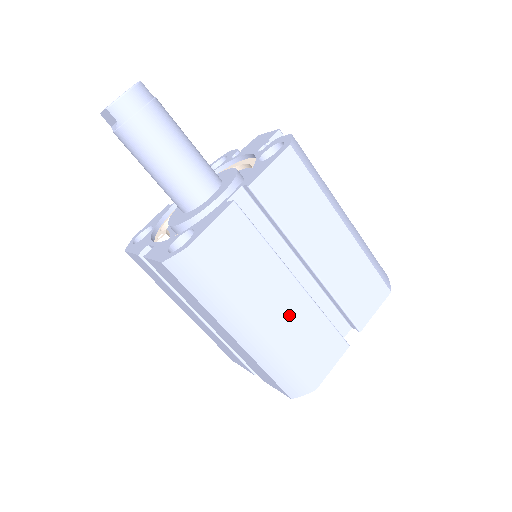
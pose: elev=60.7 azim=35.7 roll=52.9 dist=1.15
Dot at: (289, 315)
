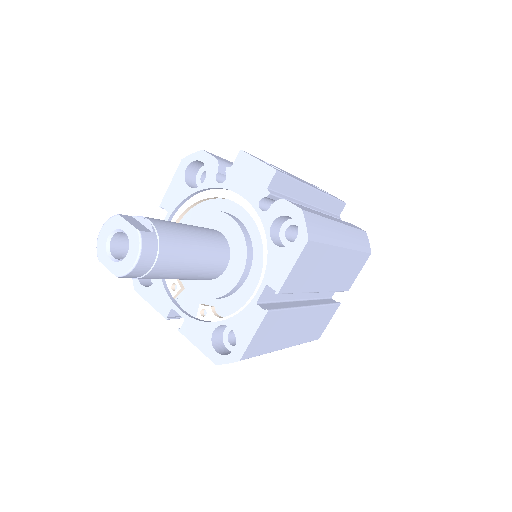
Dot at: (305, 326)
